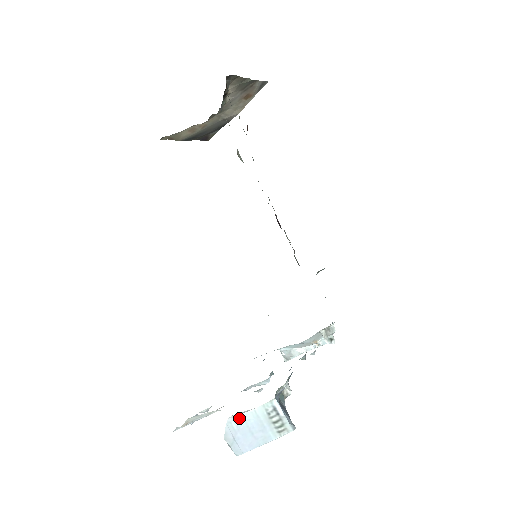
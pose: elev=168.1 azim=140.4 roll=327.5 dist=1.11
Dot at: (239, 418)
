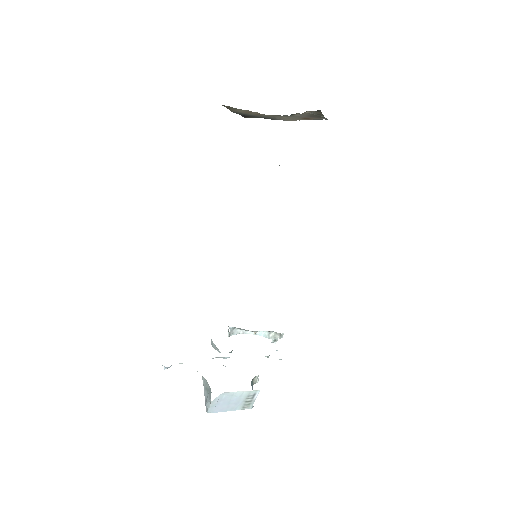
Dot at: (231, 393)
